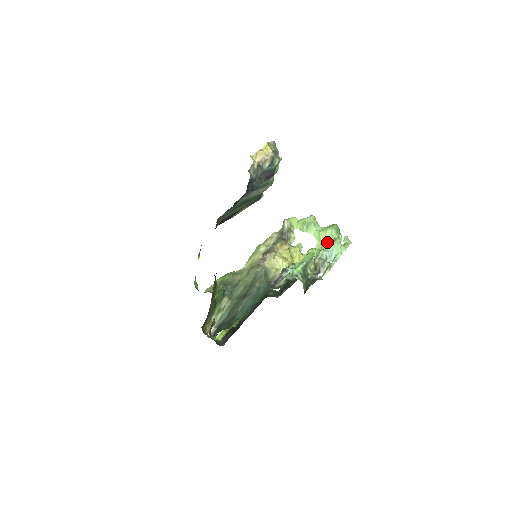
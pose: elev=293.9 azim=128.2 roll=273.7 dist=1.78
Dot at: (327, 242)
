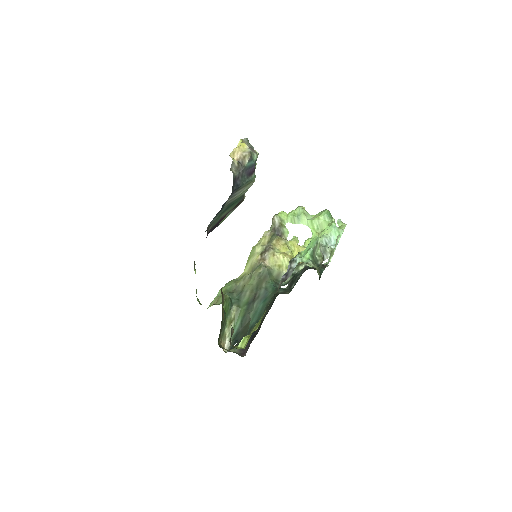
Dot at: (322, 229)
